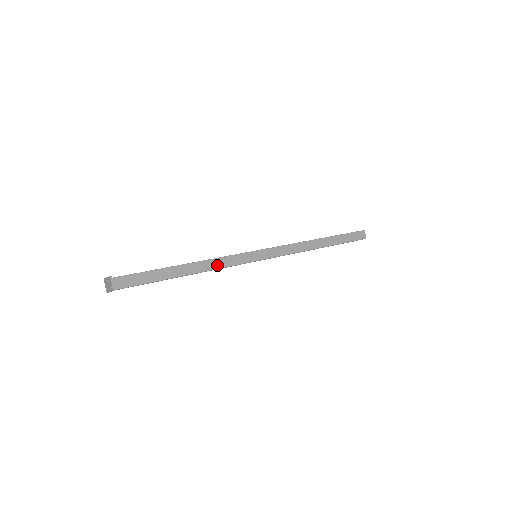
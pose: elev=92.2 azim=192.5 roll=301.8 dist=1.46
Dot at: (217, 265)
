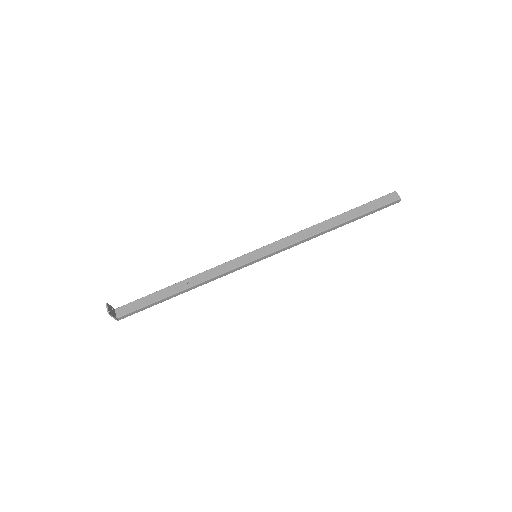
Dot at: (213, 274)
